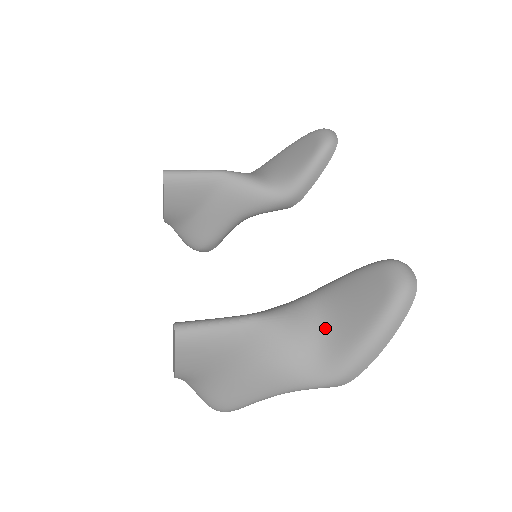
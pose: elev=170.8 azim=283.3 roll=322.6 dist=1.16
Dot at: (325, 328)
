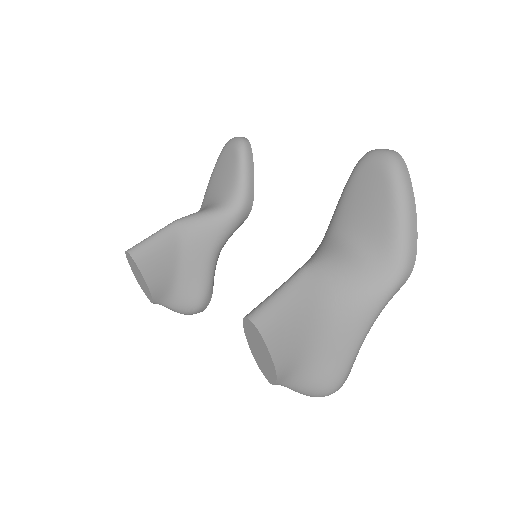
Dot at: (361, 241)
